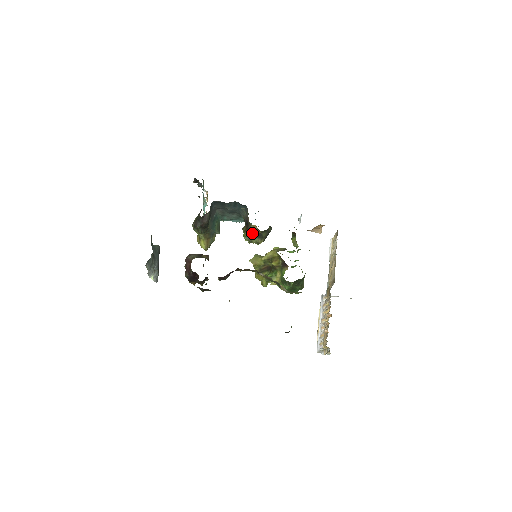
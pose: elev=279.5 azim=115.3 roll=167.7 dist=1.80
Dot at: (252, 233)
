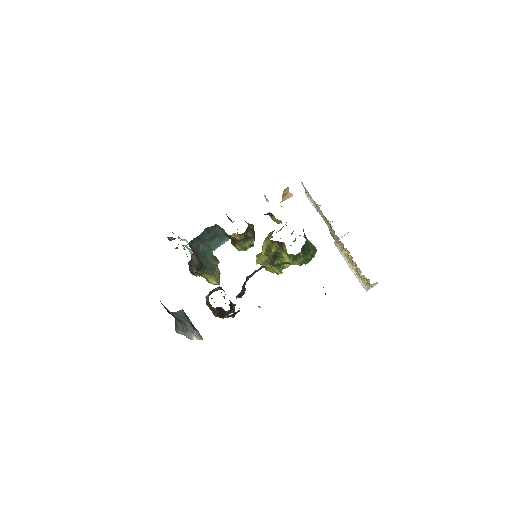
Dot at: (239, 241)
